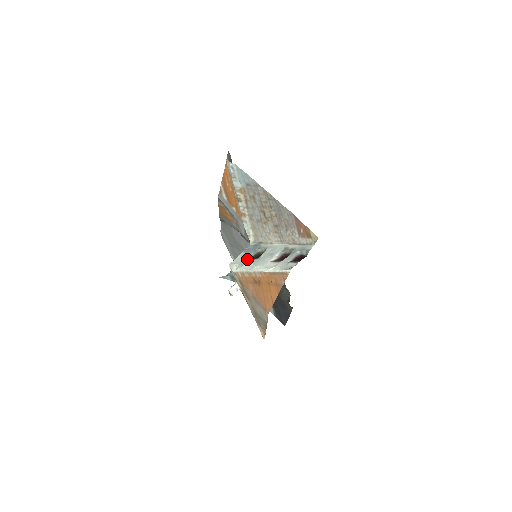
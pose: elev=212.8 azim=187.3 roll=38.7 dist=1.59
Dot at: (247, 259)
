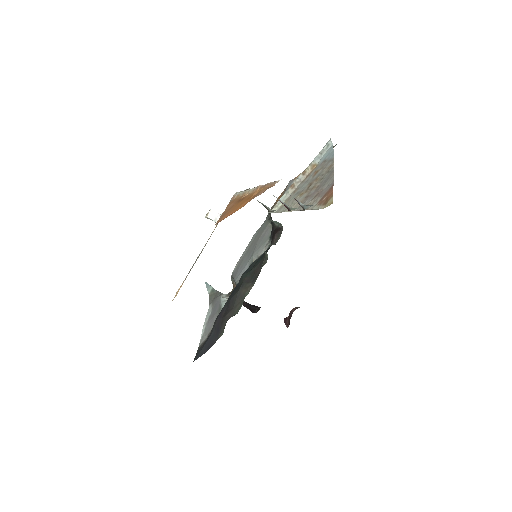
Dot at: occluded
